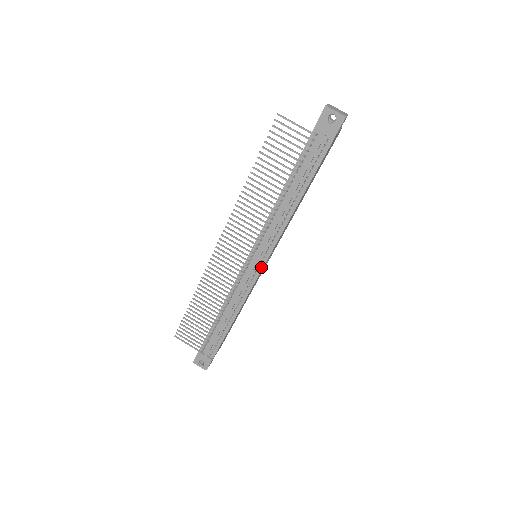
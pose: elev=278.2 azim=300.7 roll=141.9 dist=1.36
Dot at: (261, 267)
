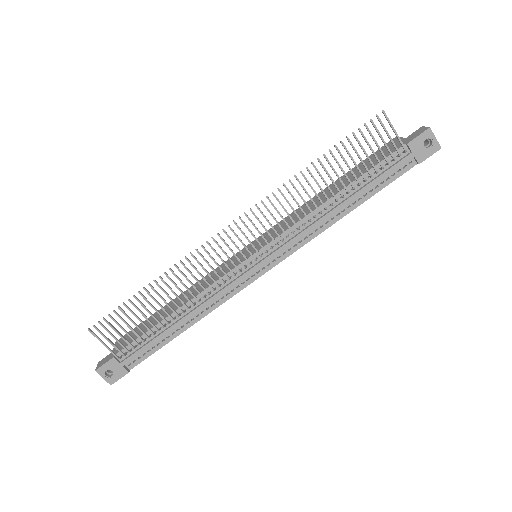
Dot at: (263, 271)
